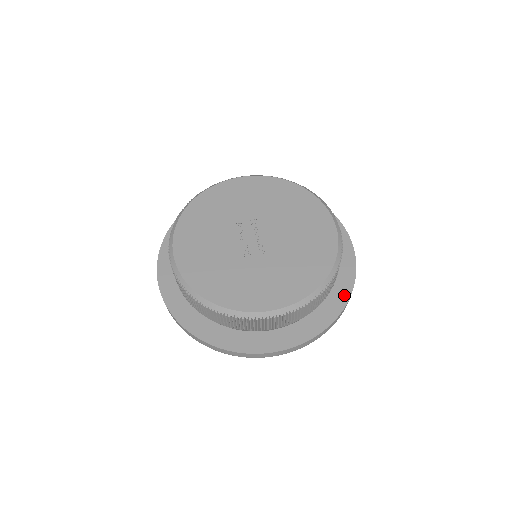
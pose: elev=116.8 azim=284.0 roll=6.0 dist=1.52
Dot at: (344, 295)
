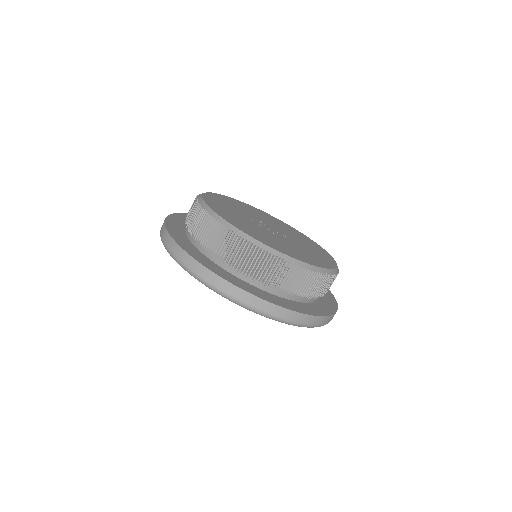
Dot at: occluded
